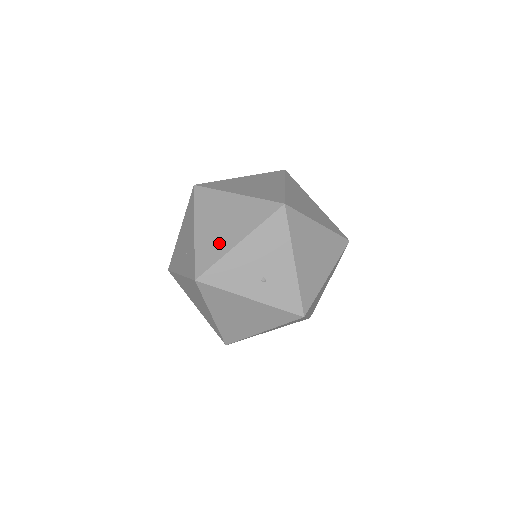
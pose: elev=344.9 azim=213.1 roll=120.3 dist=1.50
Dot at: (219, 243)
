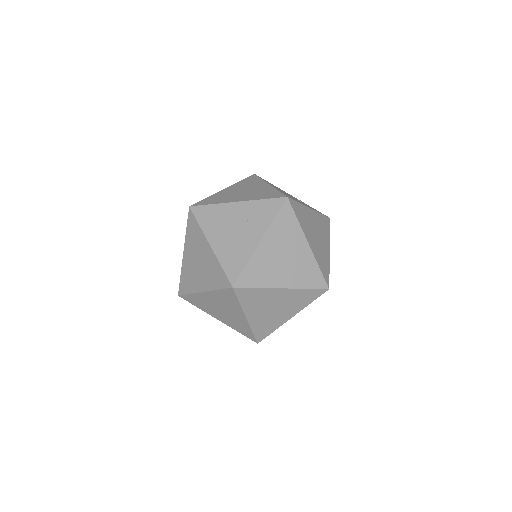
Dot at: (262, 191)
